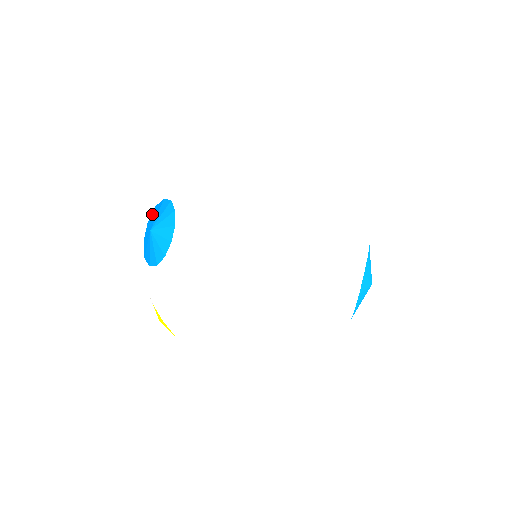
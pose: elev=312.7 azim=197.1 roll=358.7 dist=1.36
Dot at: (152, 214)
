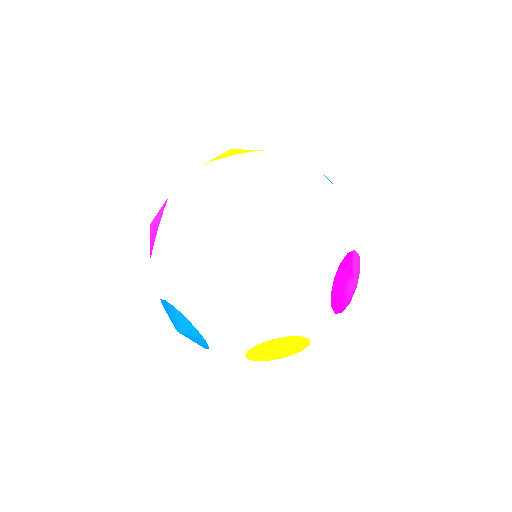
Dot at: occluded
